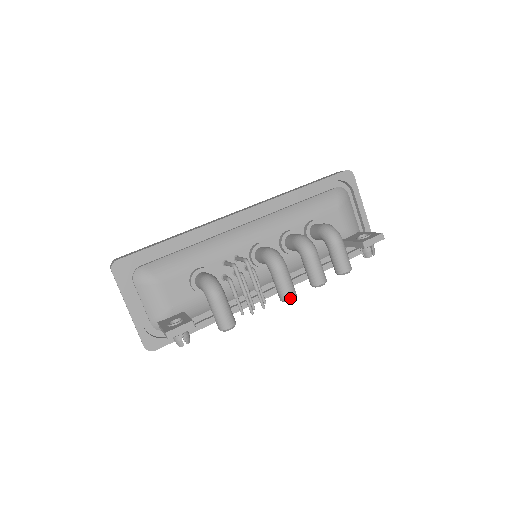
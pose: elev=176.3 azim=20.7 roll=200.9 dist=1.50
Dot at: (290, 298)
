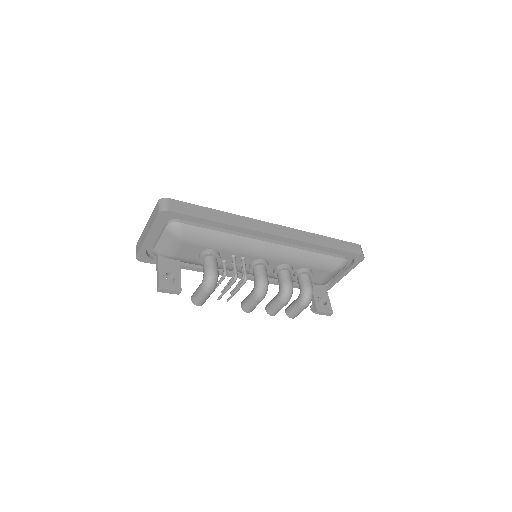
Dot at: (247, 312)
